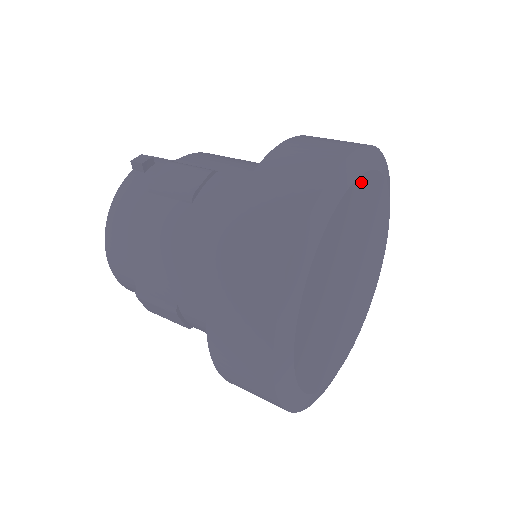
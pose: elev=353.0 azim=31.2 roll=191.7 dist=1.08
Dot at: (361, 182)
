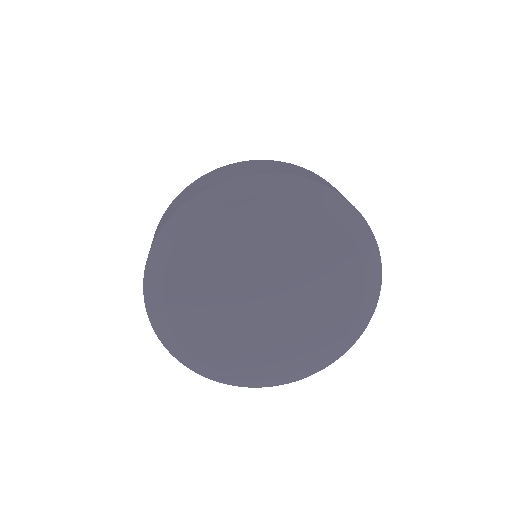
Dot at: (234, 208)
